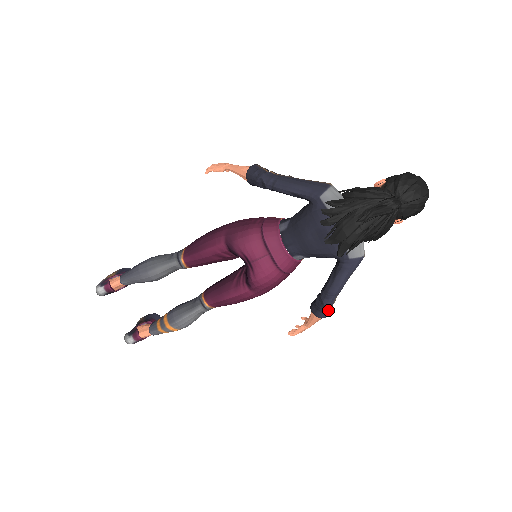
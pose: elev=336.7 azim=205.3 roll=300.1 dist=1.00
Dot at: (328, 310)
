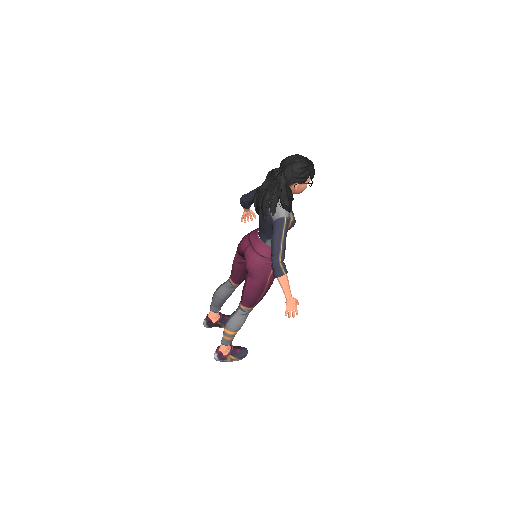
Dot at: (277, 268)
